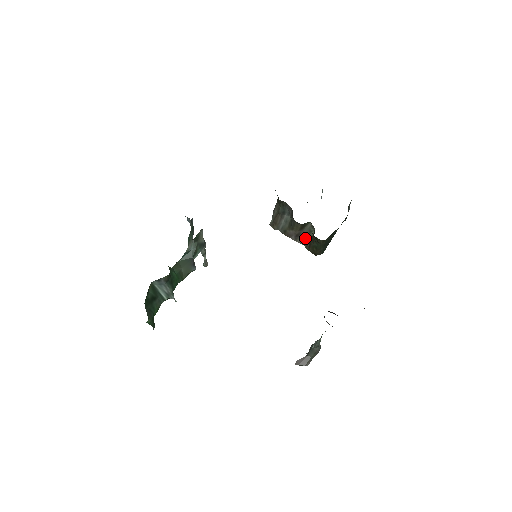
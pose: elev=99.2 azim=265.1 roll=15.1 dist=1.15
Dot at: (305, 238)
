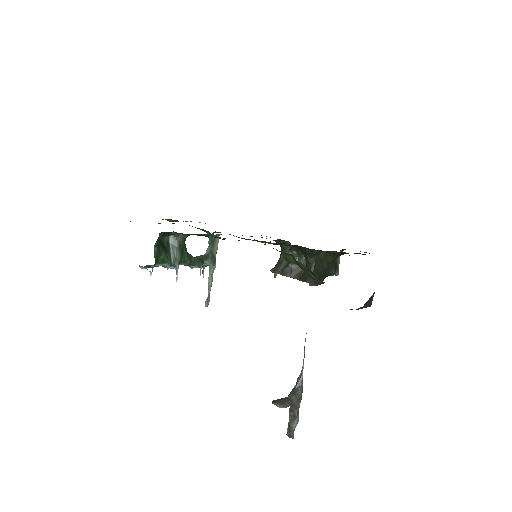
Dot at: (299, 273)
